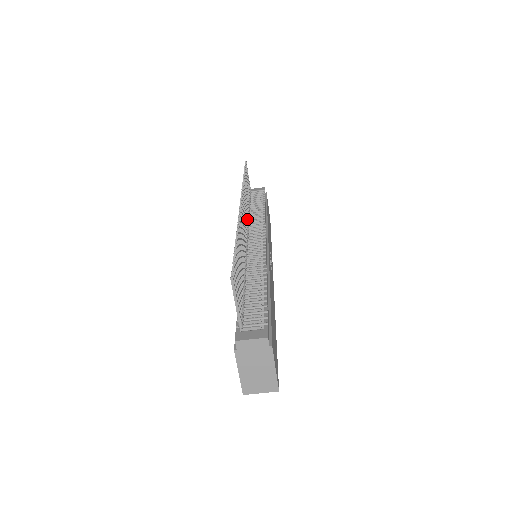
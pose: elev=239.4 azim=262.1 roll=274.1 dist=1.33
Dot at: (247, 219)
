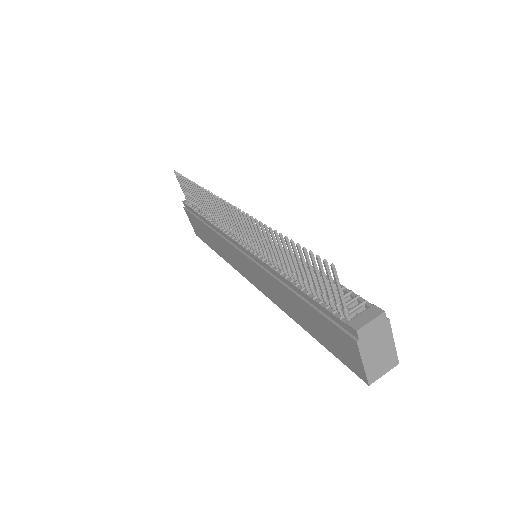
Dot at: occluded
